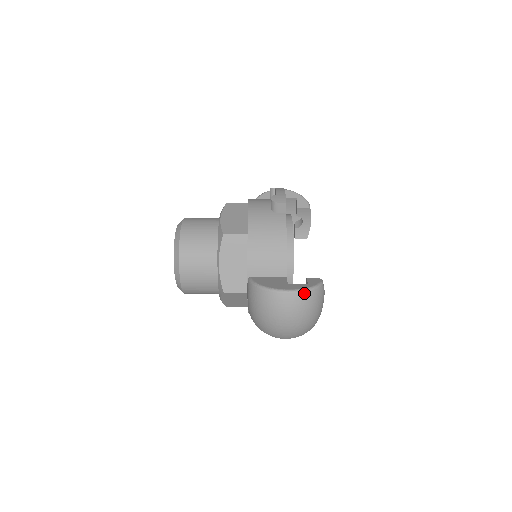
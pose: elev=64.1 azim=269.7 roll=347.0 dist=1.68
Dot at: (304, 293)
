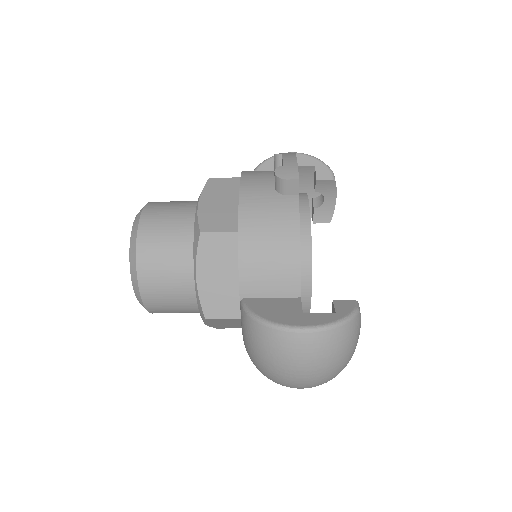
Dot at: (329, 331)
